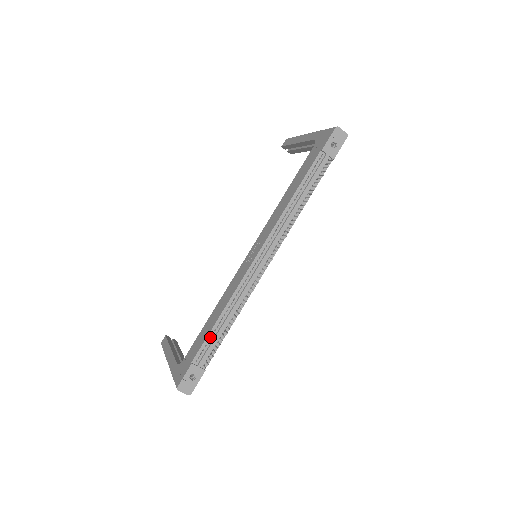
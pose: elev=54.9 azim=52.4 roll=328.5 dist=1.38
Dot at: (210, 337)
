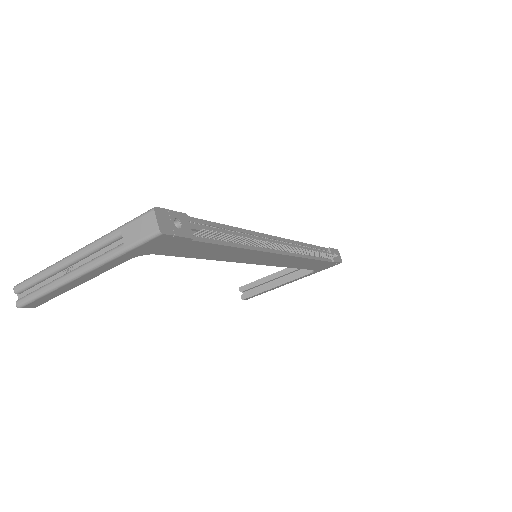
Dot at: (212, 228)
